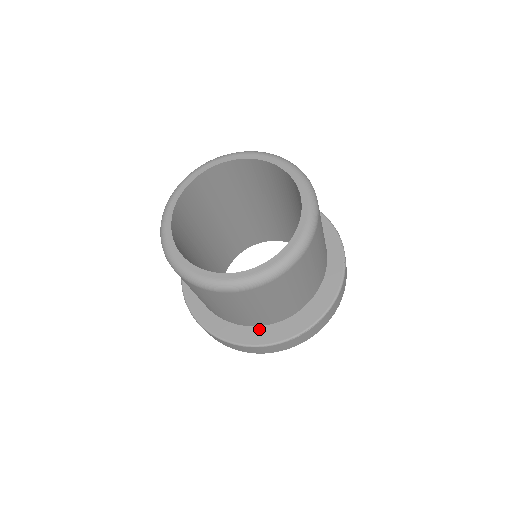
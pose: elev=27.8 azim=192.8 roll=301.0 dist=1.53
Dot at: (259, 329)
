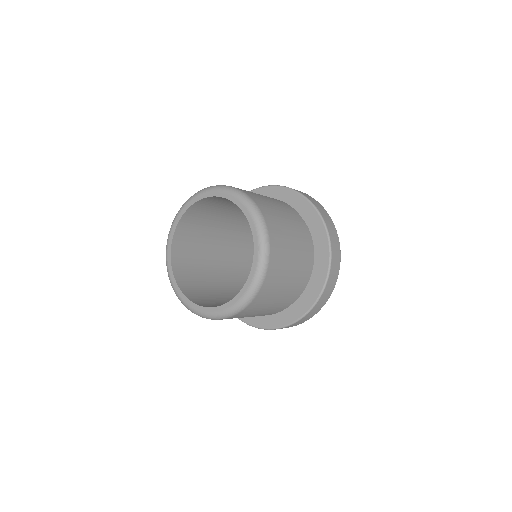
Dot at: occluded
